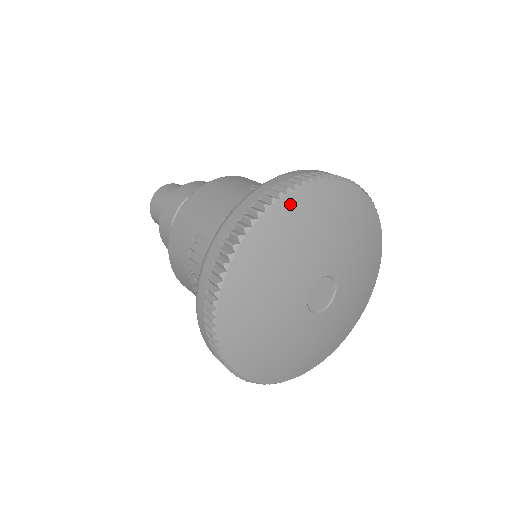
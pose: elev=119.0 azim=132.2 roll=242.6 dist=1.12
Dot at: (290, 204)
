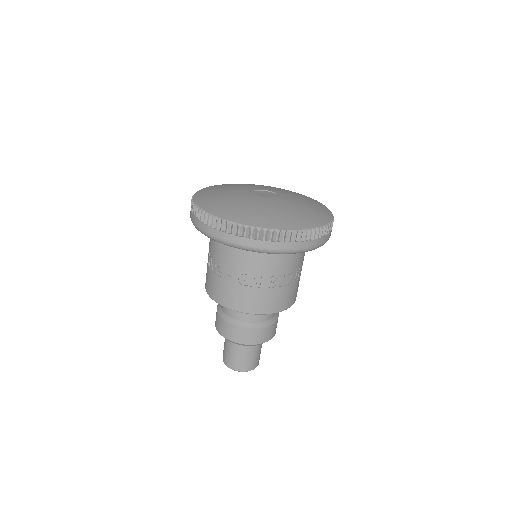
Dot at: occluded
